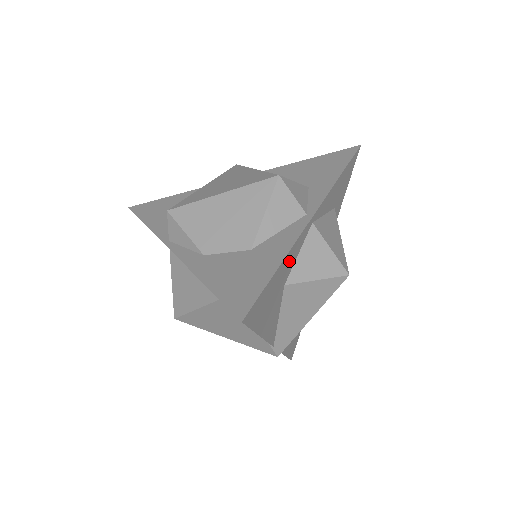
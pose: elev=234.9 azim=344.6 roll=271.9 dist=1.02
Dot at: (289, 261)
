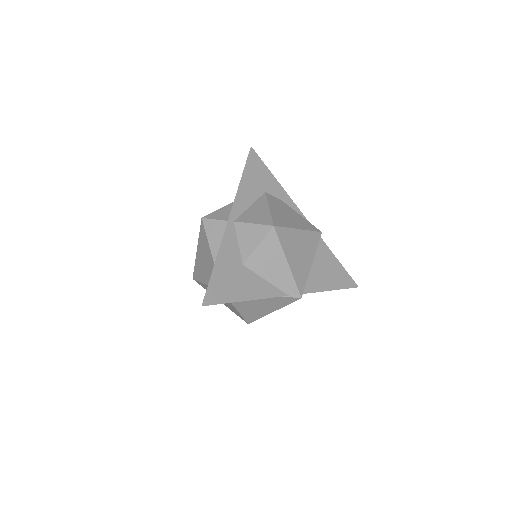
Dot at: (228, 254)
